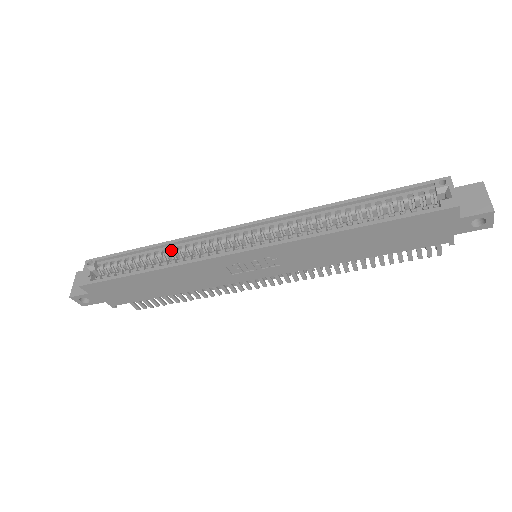
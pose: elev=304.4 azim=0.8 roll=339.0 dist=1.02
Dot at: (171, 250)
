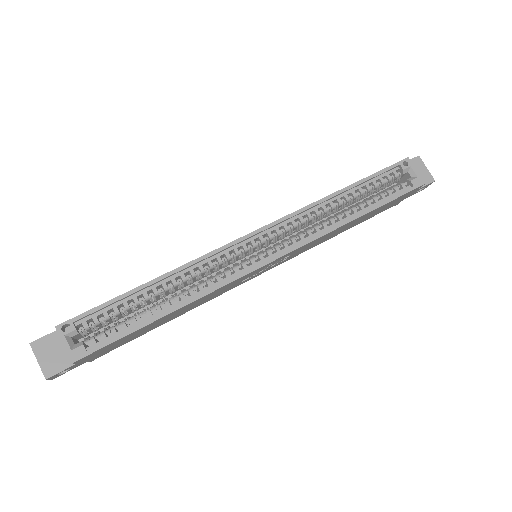
Dot at: (174, 279)
